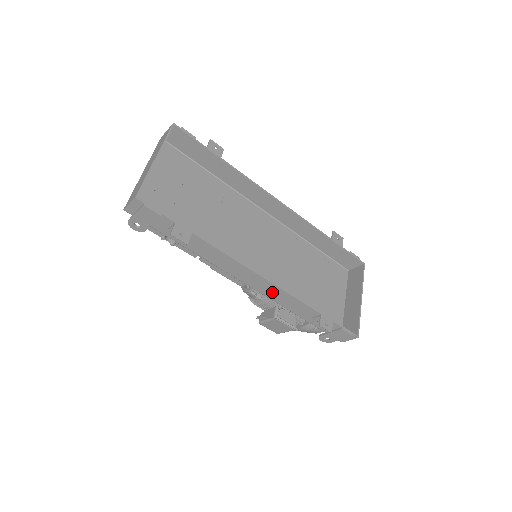
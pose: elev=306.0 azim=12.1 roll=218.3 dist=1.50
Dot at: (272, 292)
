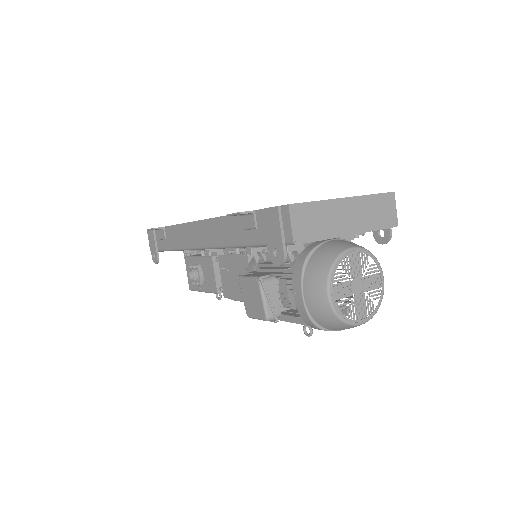
Dot at: (211, 233)
